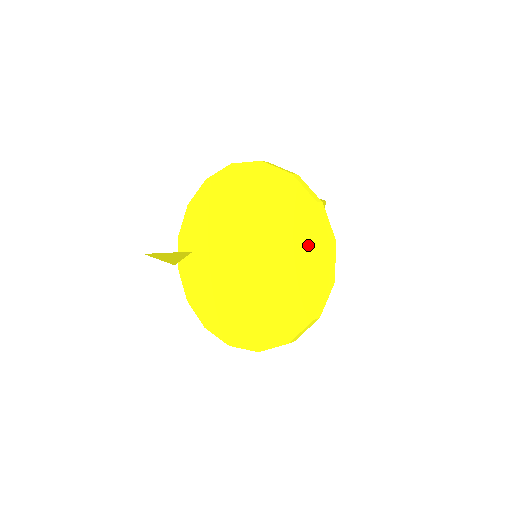
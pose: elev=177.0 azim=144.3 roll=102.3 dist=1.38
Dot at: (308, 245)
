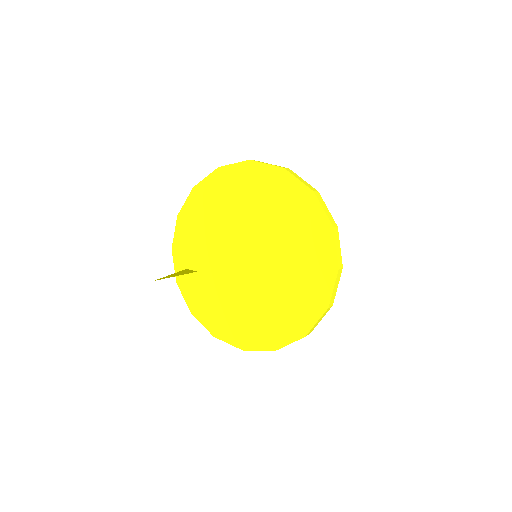
Dot at: (297, 208)
